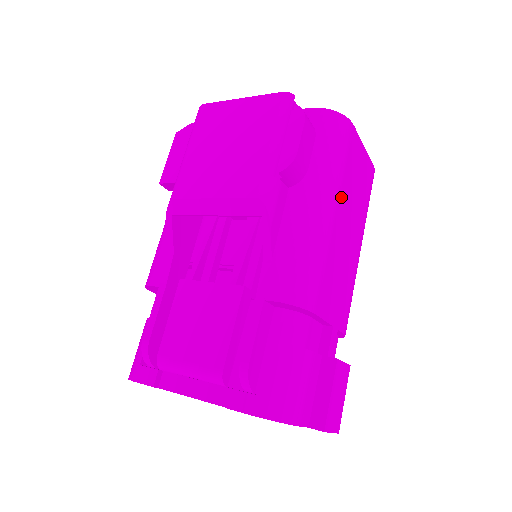
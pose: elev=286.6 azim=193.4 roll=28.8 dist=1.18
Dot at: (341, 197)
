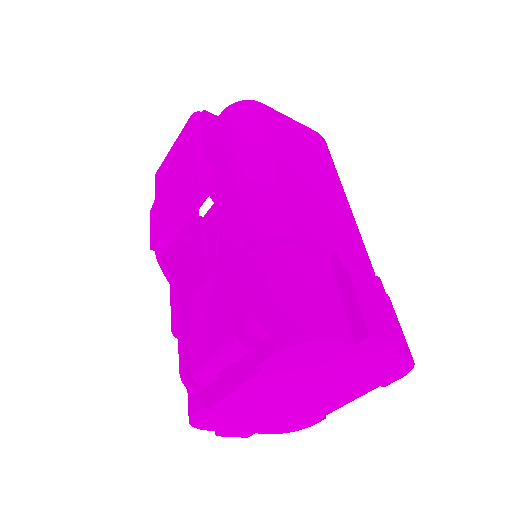
Dot at: (277, 150)
